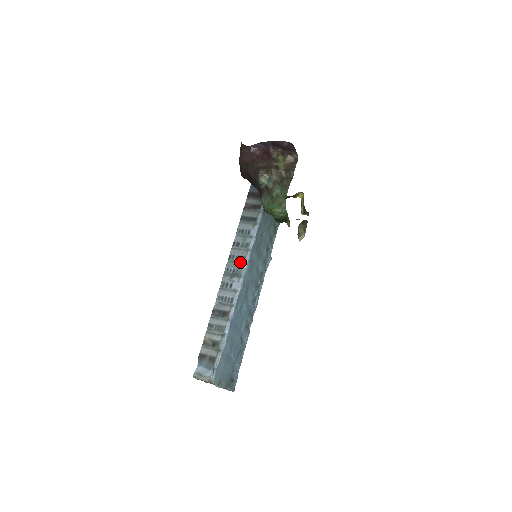
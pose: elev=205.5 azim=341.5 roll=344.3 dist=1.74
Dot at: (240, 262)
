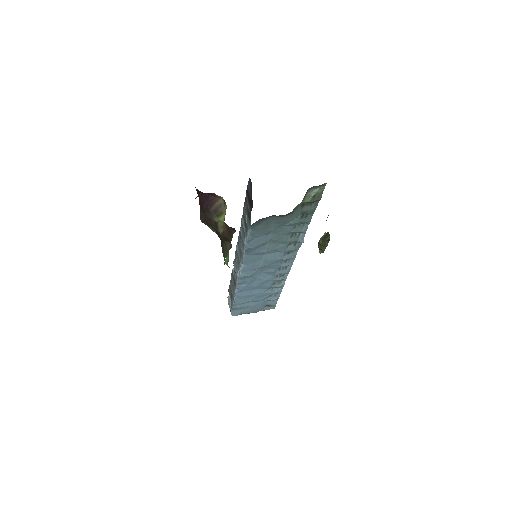
Dot at: (240, 256)
